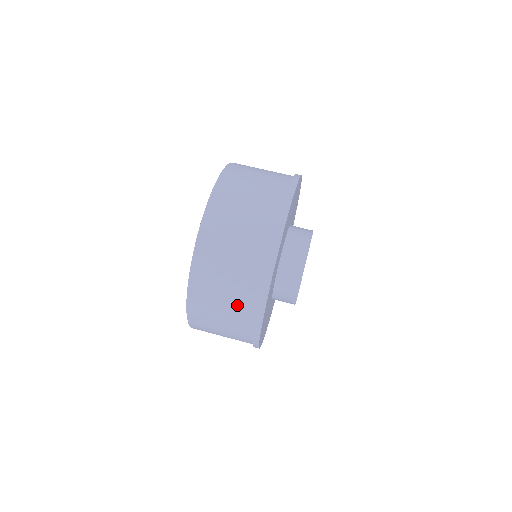
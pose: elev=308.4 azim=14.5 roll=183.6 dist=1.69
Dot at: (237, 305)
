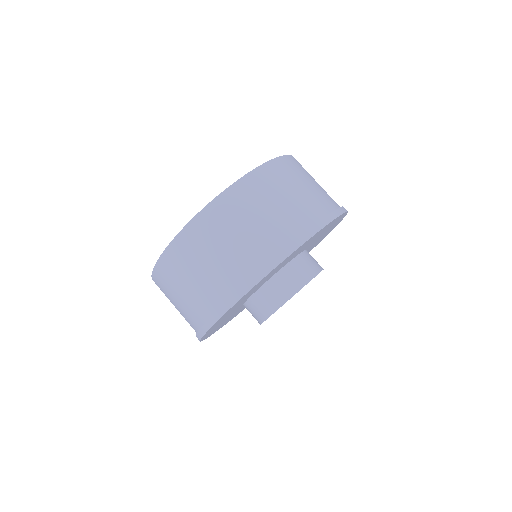
Dot at: (237, 258)
